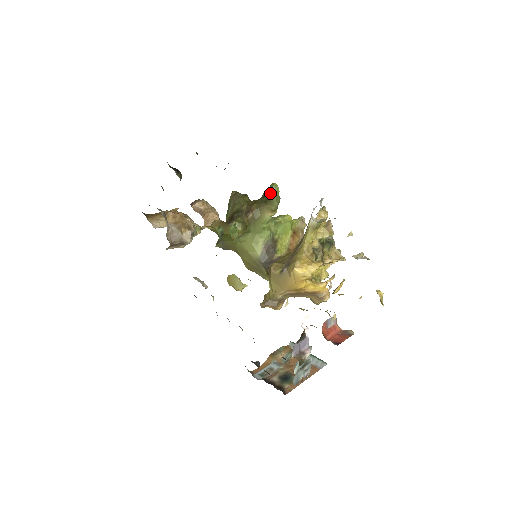
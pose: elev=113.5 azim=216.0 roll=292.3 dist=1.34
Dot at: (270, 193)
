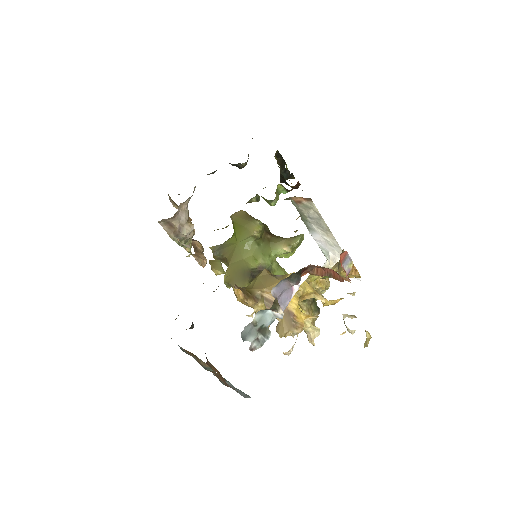
Dot at: occluded
